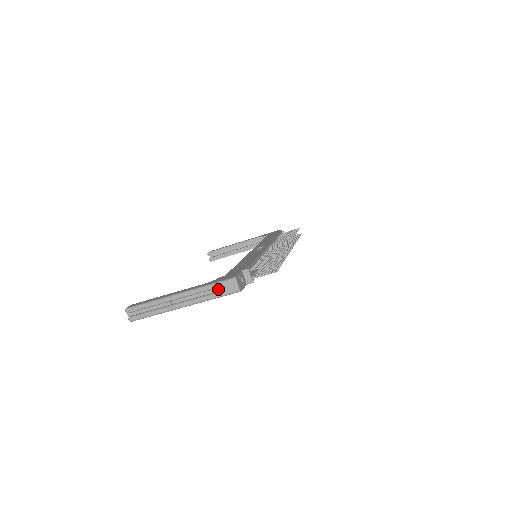
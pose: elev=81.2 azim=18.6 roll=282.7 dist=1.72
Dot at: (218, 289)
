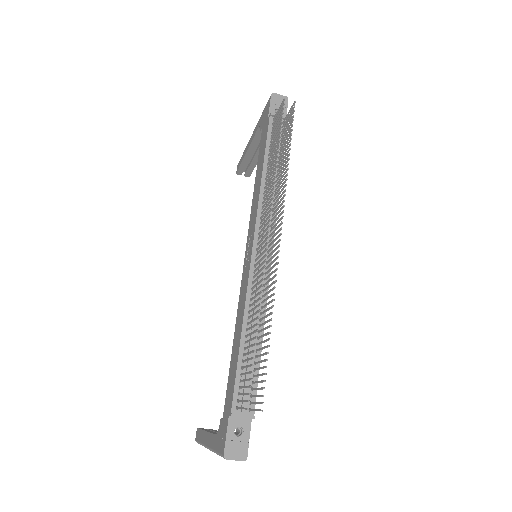
Dot at: occluded
